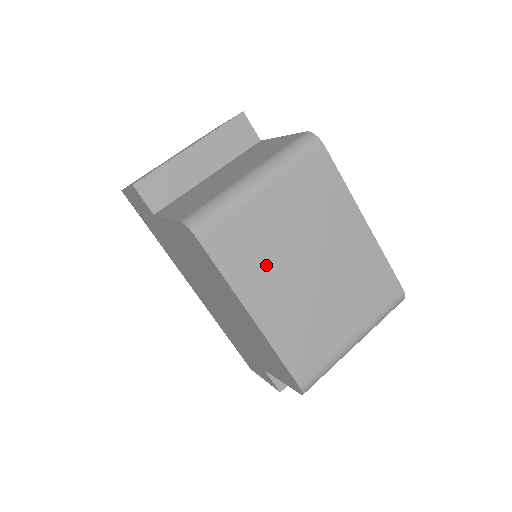
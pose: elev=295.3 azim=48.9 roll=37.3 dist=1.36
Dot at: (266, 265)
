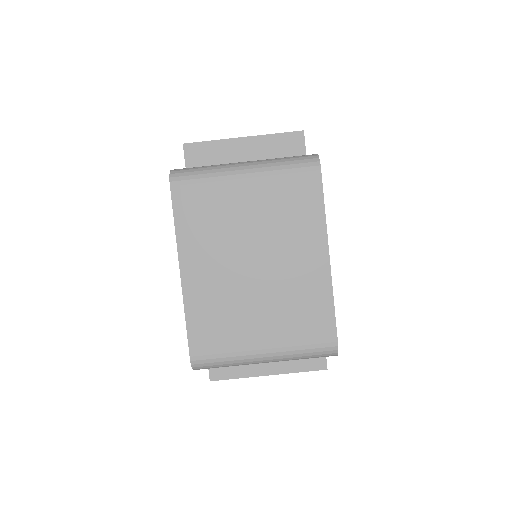
Dot at: (215, 238)
